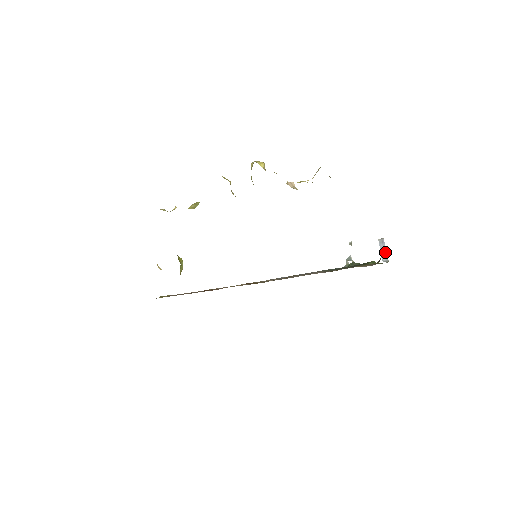
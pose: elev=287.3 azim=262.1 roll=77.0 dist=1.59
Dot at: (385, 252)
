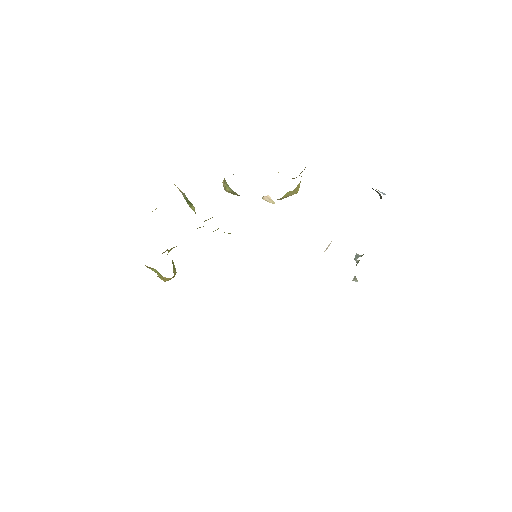
Dot at: (382, 193)
